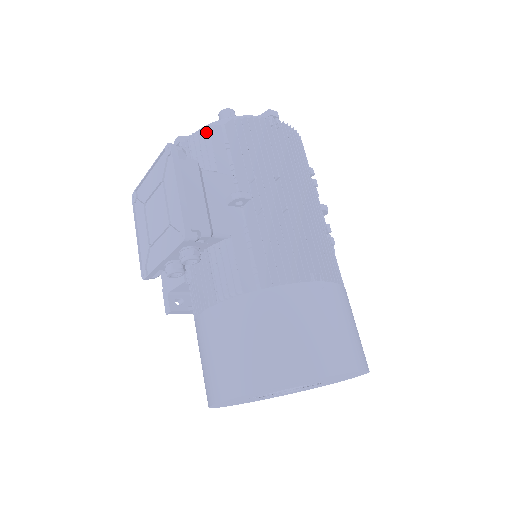
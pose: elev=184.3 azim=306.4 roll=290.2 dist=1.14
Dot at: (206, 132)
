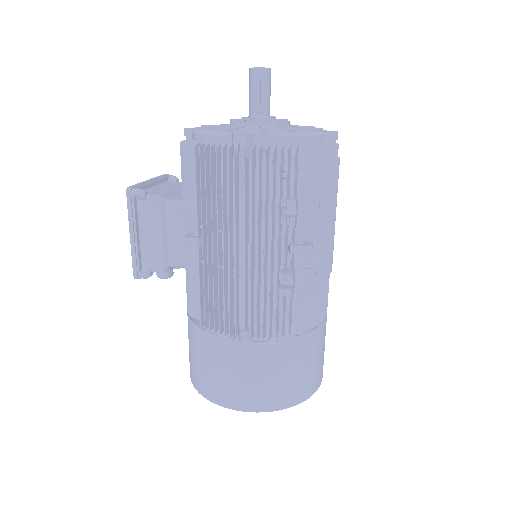
Dot at: (182, 151)
